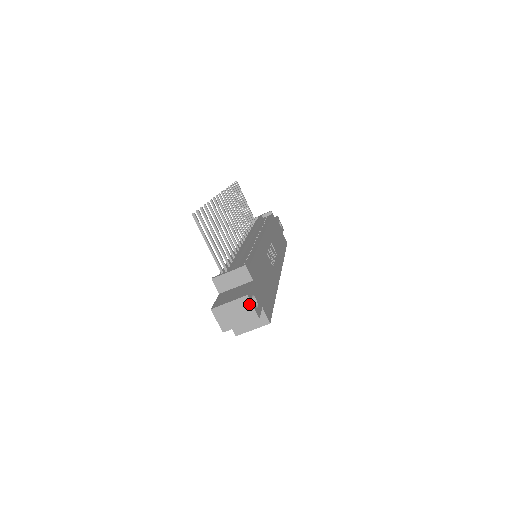
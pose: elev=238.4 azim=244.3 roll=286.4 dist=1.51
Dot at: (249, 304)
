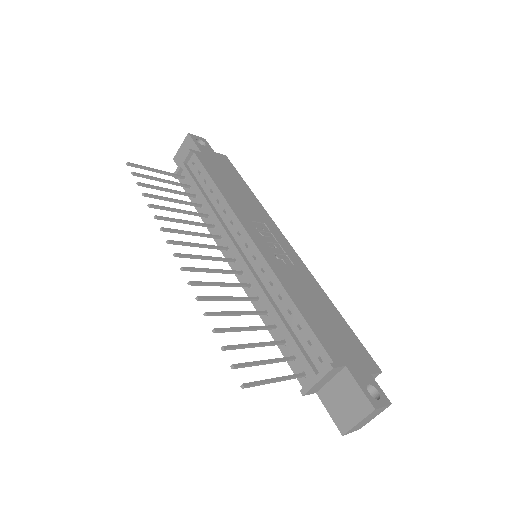
Dot at: (379, 409)
